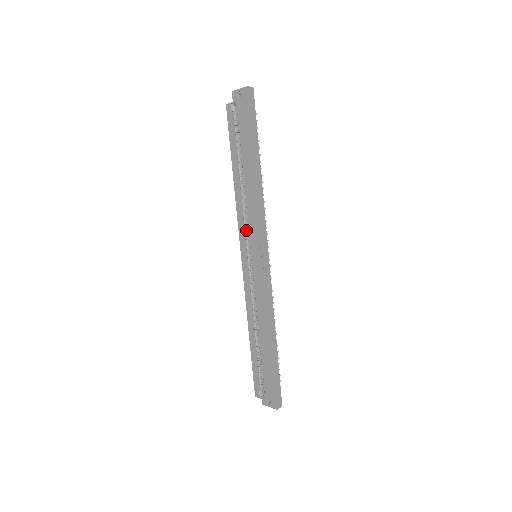
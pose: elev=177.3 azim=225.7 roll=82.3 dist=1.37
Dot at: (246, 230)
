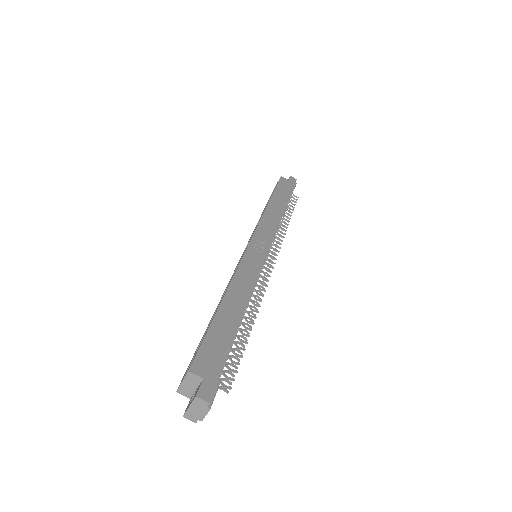
Dot at: occluded
